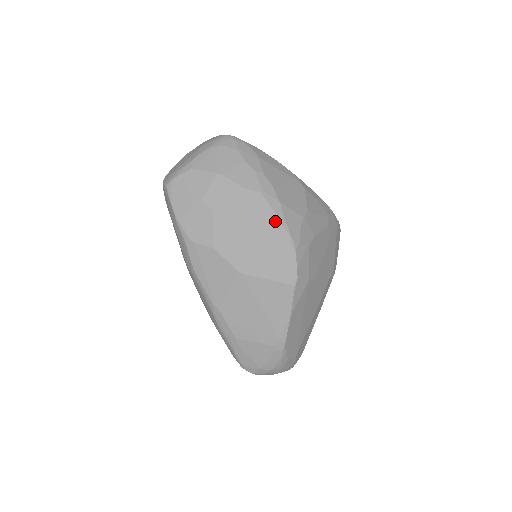
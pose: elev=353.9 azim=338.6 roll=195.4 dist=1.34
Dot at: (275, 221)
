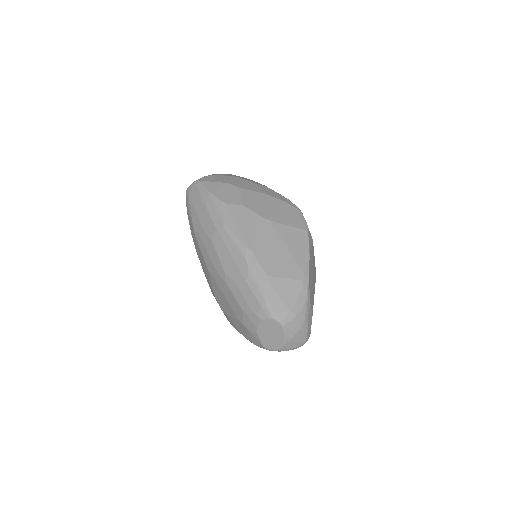
Dot at: (283, 198)
